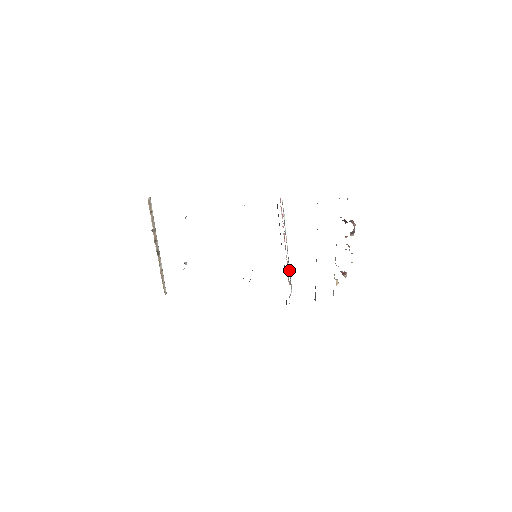
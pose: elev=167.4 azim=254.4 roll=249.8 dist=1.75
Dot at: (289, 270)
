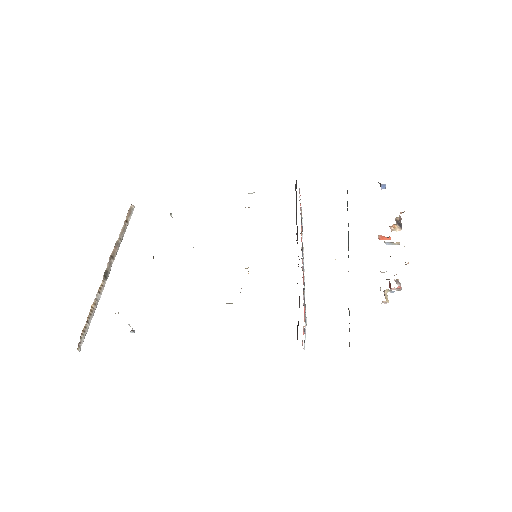
Dot at: (304, 297)
